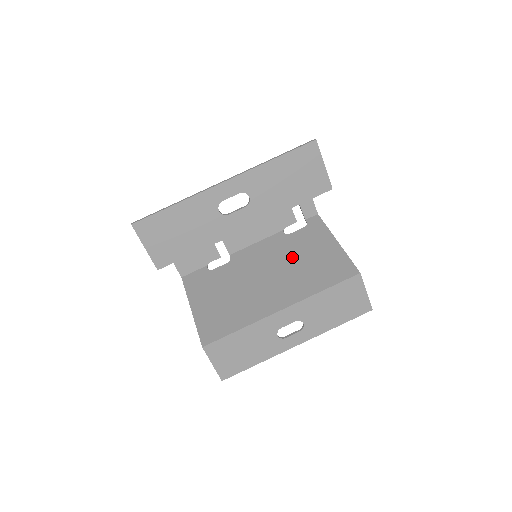
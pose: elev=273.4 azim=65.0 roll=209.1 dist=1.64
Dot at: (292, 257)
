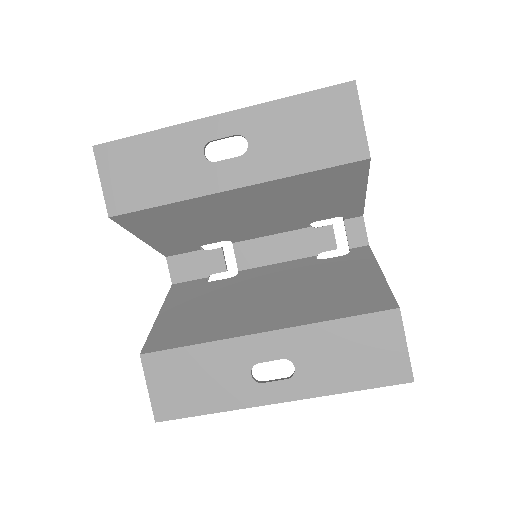
Dot at: (312, 280)
